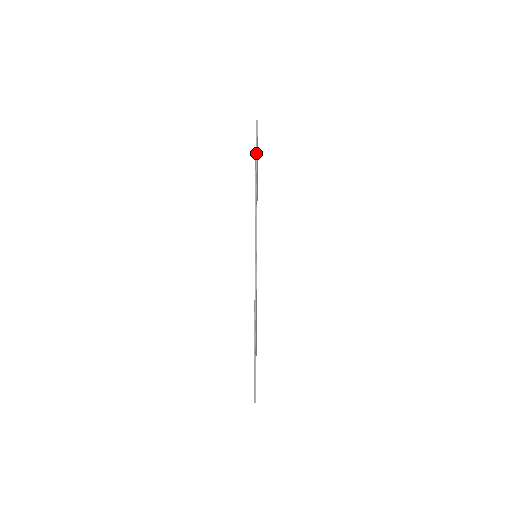
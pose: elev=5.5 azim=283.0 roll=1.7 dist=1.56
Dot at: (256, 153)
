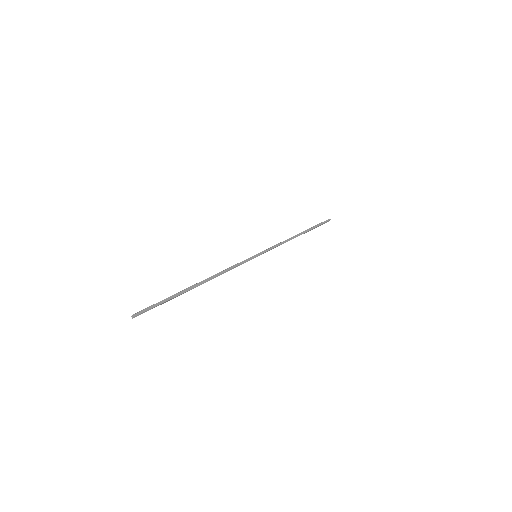
Dot at: (314, 227)
